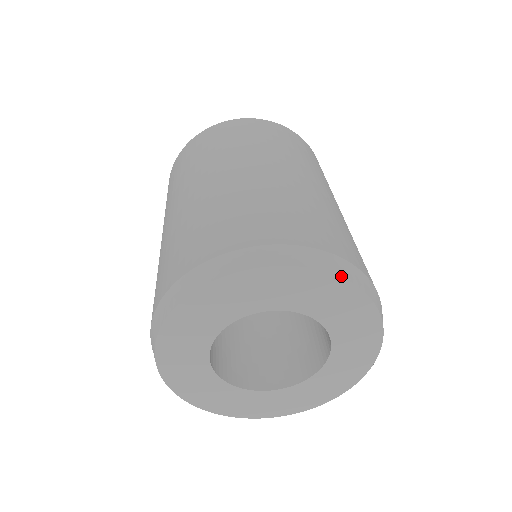
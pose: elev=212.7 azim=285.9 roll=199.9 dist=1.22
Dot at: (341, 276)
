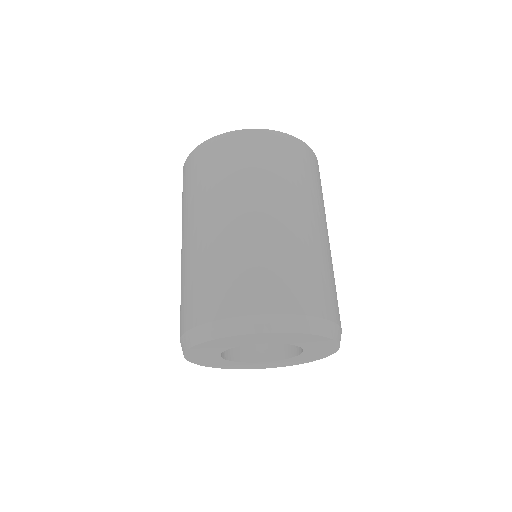
Dot at: (328, 337)
